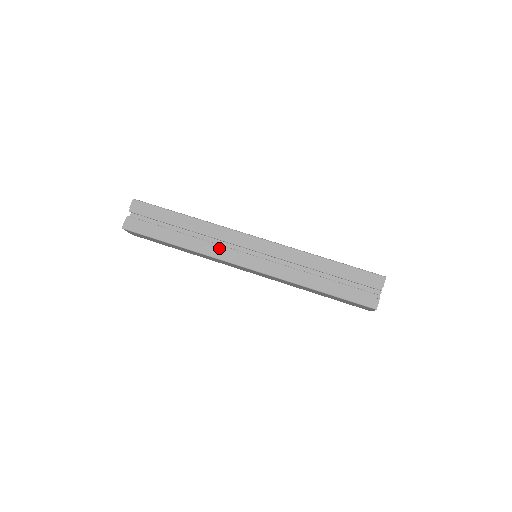
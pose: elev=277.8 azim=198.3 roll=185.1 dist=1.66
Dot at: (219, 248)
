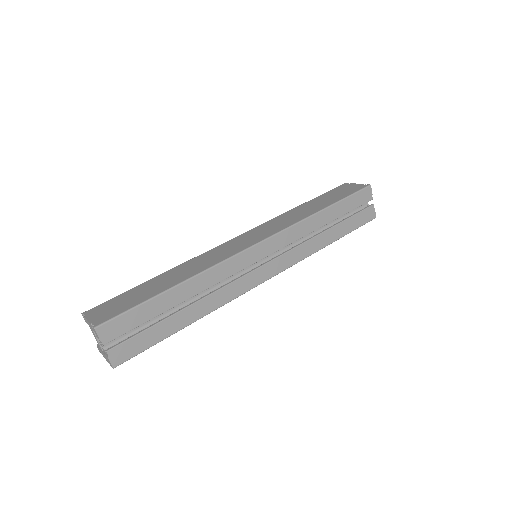
Dot at: (233, 286)
